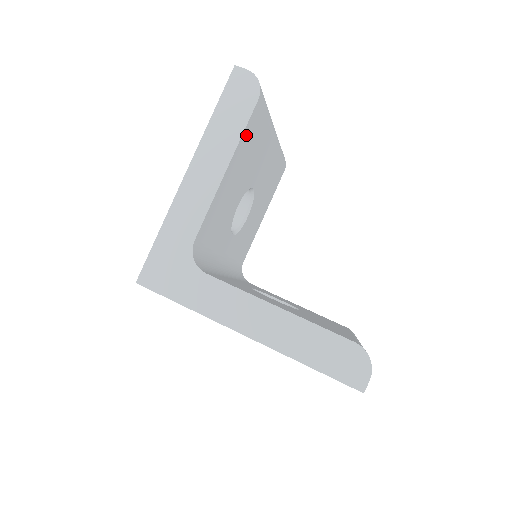
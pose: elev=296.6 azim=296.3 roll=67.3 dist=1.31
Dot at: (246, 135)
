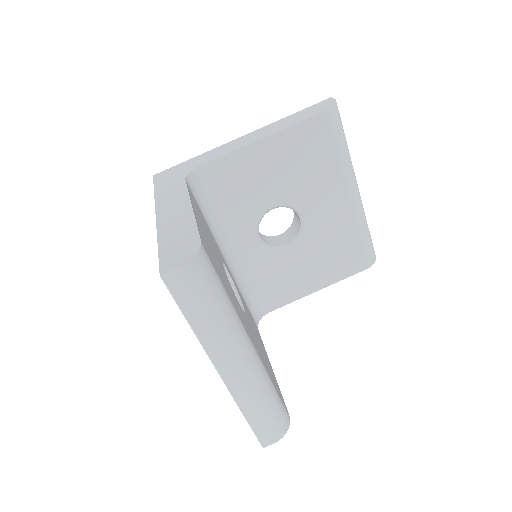
Dot at: (299, 132)
